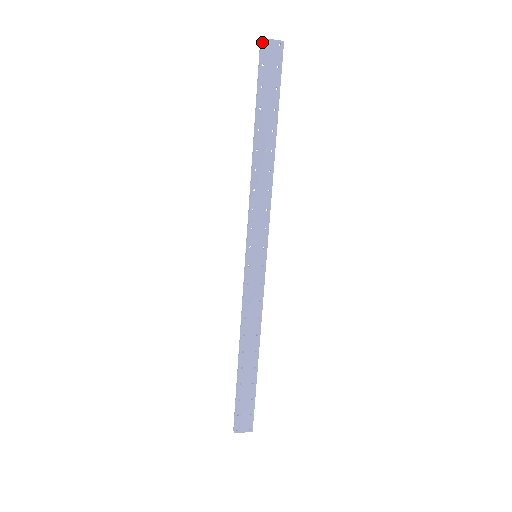
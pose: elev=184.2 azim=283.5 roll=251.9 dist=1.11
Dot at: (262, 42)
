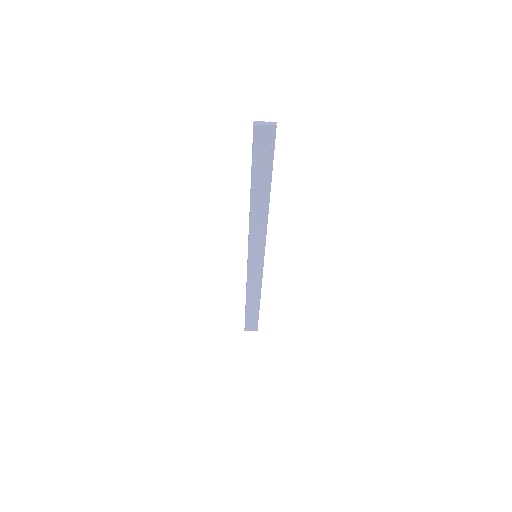
Dot at: (254, 128)
